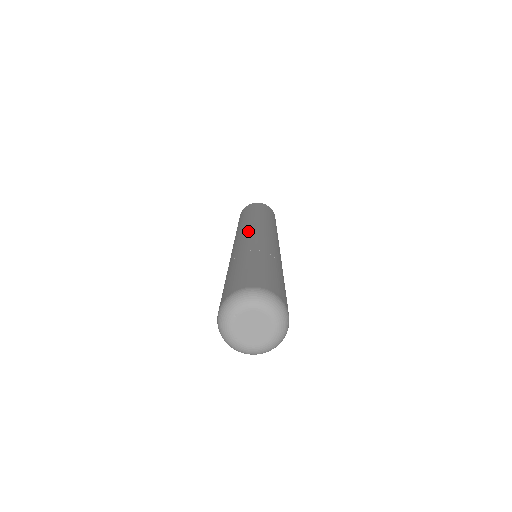
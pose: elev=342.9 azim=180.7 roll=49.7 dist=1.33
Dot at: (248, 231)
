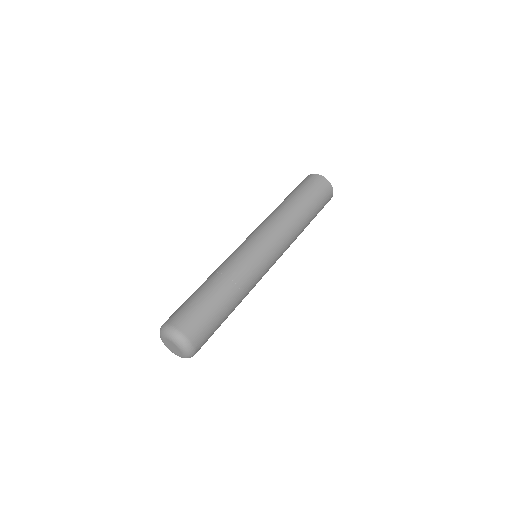
Dot at: (248, 237)
